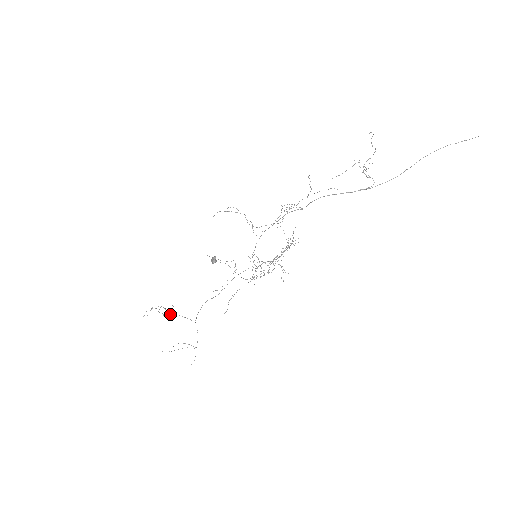
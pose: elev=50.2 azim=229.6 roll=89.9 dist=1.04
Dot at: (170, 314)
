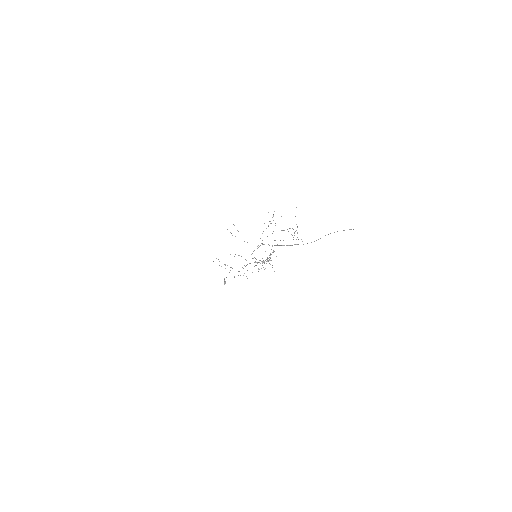
Dot at: (225, 268)
